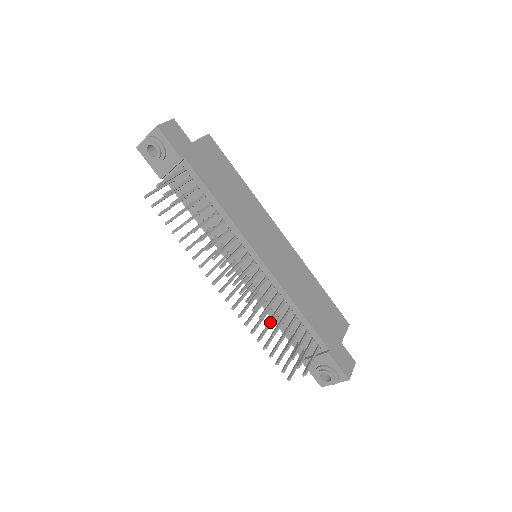
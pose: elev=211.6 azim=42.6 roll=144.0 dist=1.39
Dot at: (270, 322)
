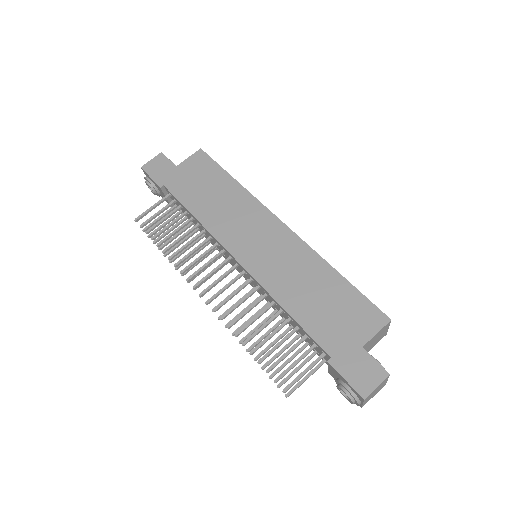
Dot at: (241, 330)
